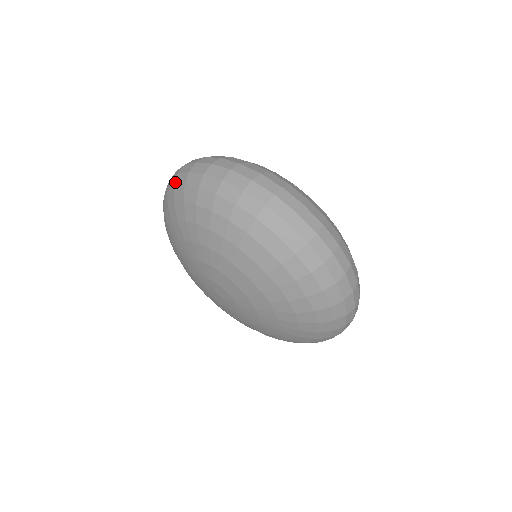
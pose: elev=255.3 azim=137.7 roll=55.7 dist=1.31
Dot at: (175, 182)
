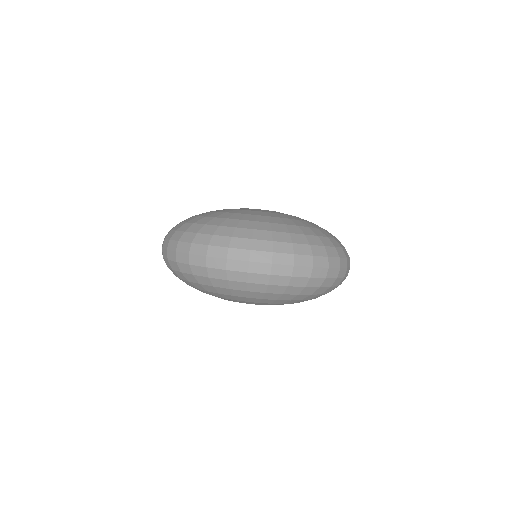
Dot at: (166, 264)
